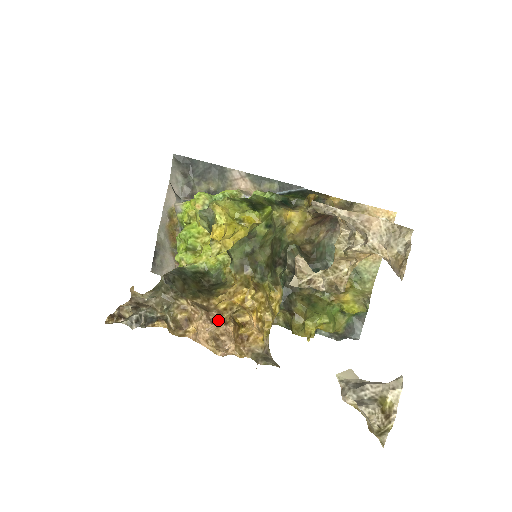
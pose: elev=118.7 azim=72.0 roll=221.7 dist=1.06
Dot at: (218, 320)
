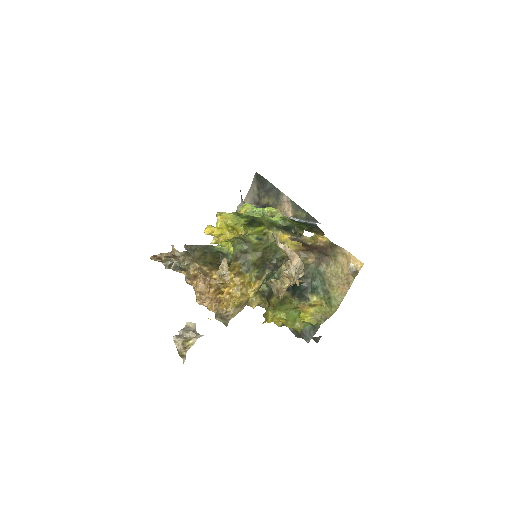
Dot at: (208, 283)
